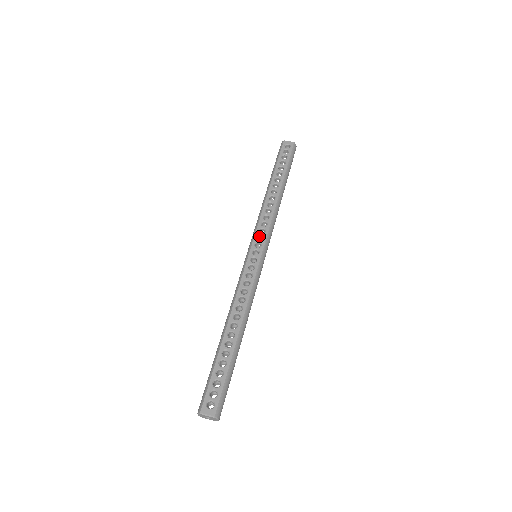
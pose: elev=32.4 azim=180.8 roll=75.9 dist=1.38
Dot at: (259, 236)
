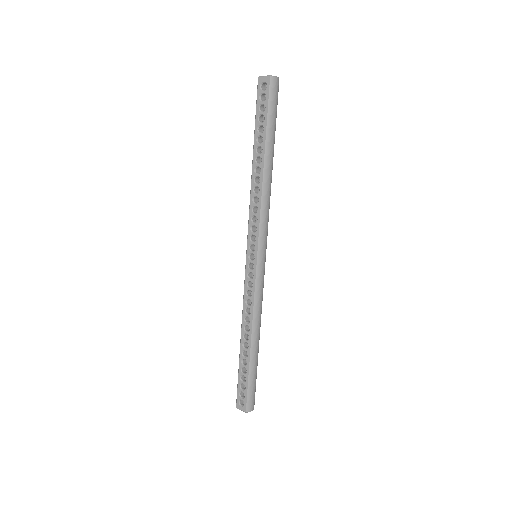
Dot at: (252, 235)
